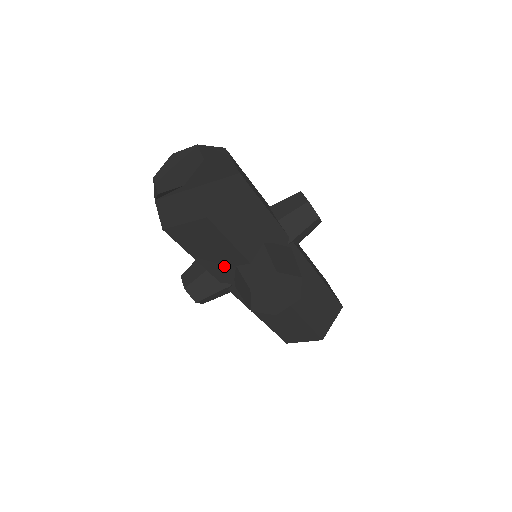
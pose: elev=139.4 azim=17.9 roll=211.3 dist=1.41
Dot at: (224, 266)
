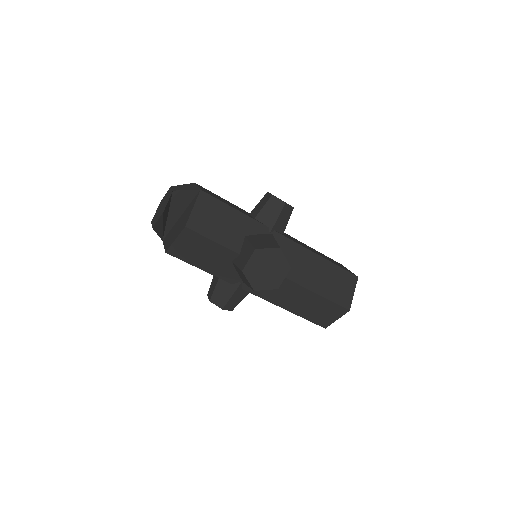
Dot at: (224, 266)
